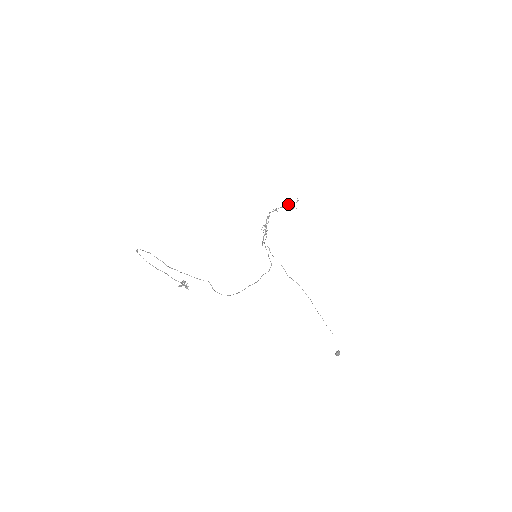
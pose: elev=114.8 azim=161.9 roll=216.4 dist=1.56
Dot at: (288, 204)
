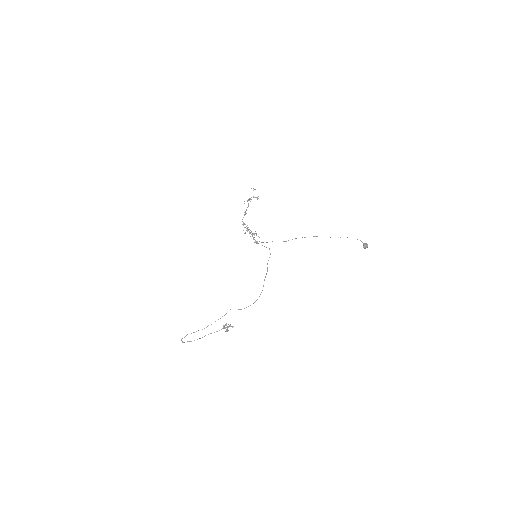
Dot at: (251, 199)
